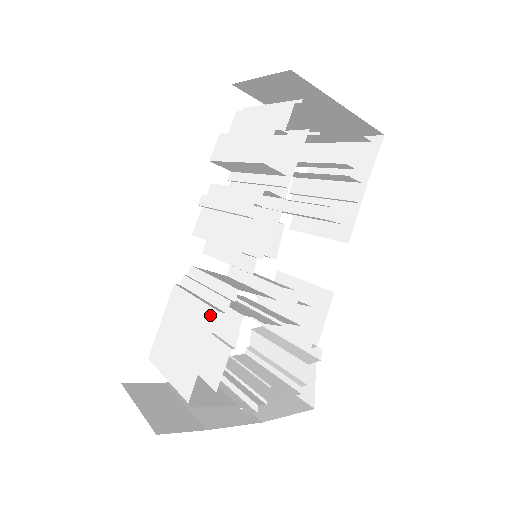
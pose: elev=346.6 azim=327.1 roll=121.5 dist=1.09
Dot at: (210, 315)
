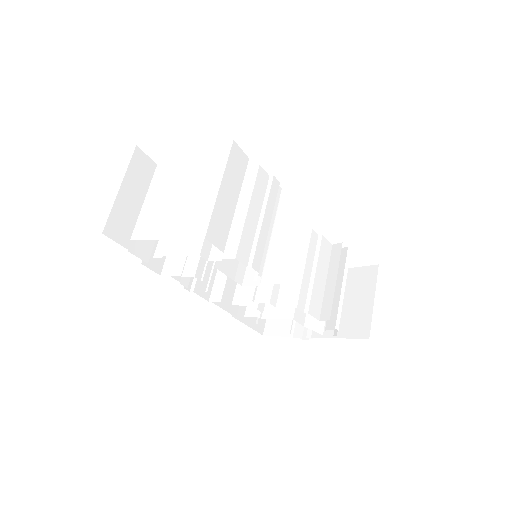
Dot at: occluded
